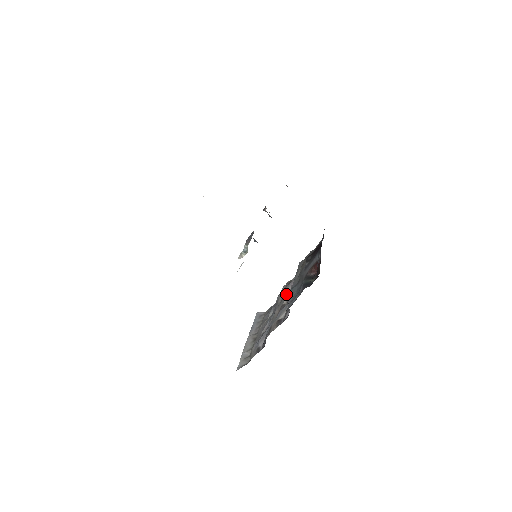
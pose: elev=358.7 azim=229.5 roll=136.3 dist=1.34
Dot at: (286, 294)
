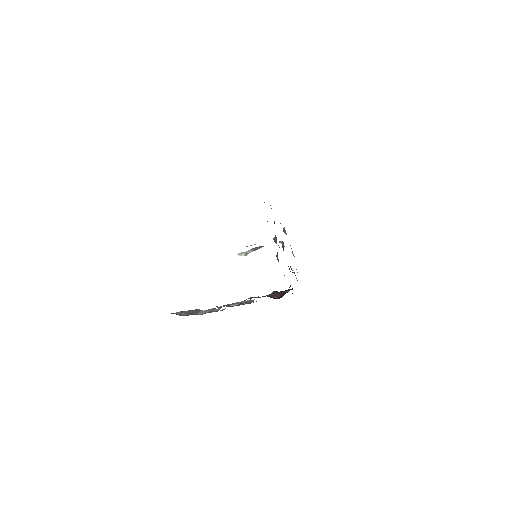
Dot at: occluded
